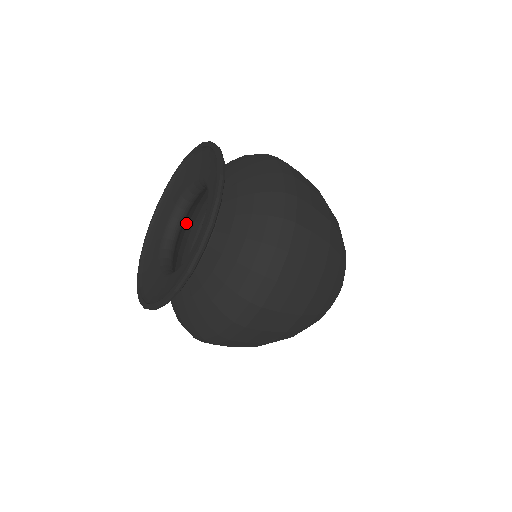
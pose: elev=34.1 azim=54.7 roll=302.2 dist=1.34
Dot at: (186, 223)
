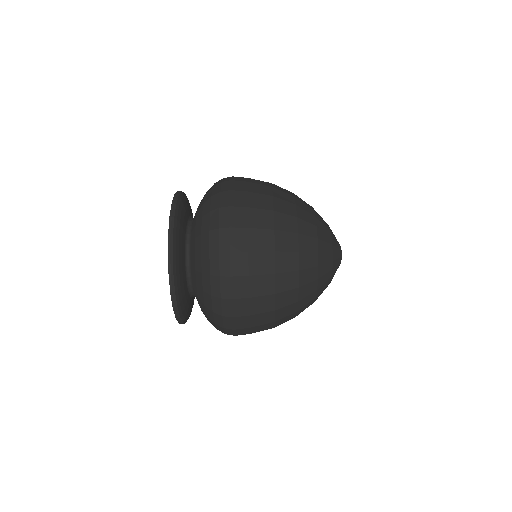
Dot at: occluded
